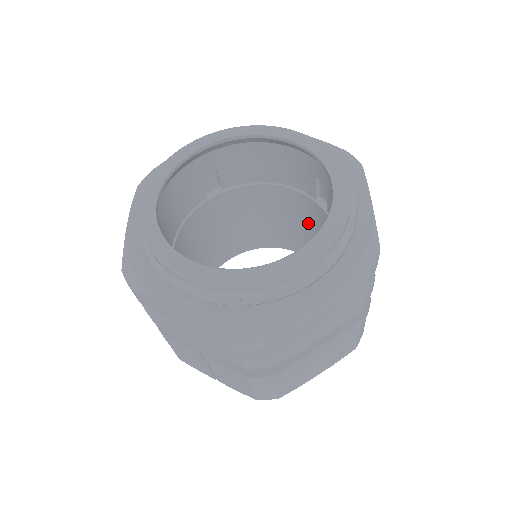
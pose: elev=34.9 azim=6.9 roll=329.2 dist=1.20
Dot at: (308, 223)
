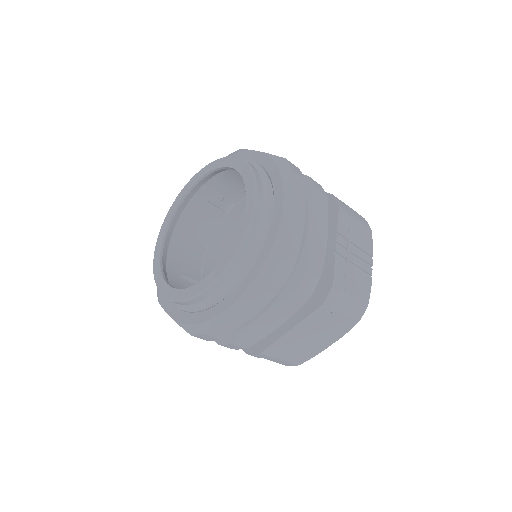
Dot at: occluded
